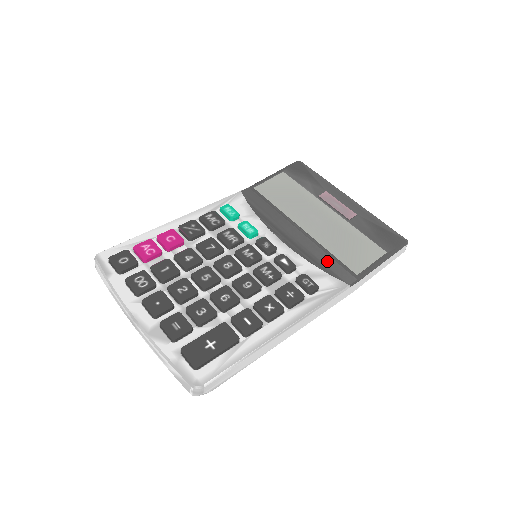
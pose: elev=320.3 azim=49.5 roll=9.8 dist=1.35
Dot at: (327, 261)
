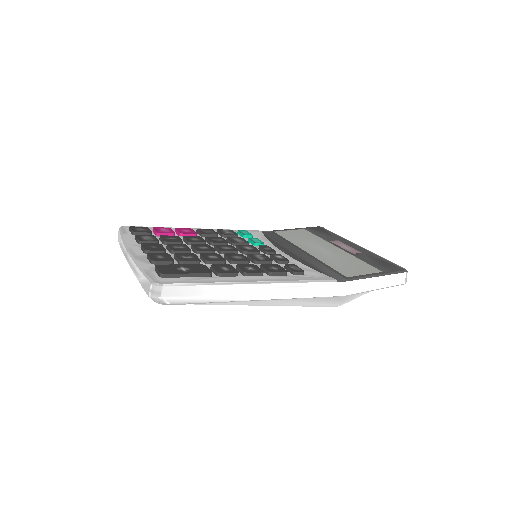
Dot at: (321, 267)
